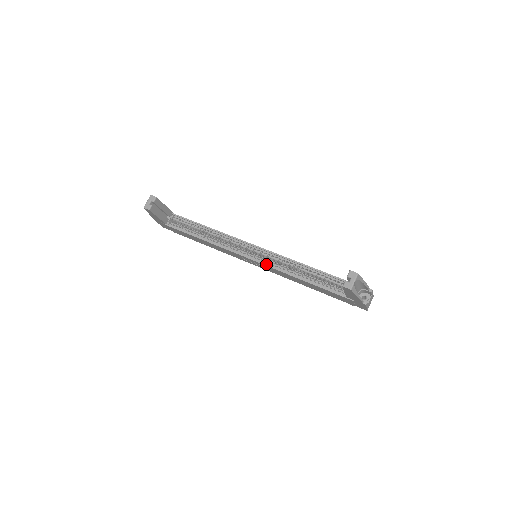
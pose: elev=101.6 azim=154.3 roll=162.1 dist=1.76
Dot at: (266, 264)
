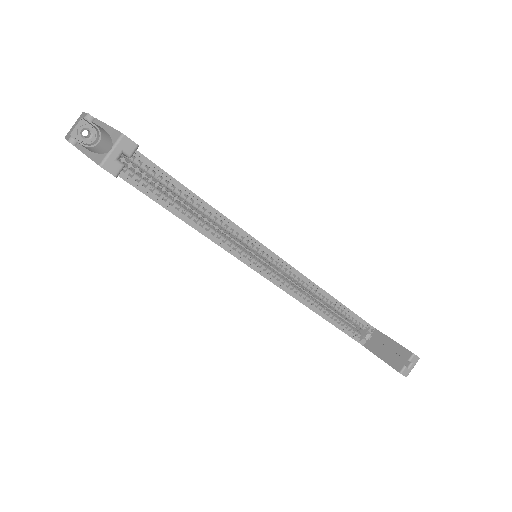
Dot at: (280, 286)
